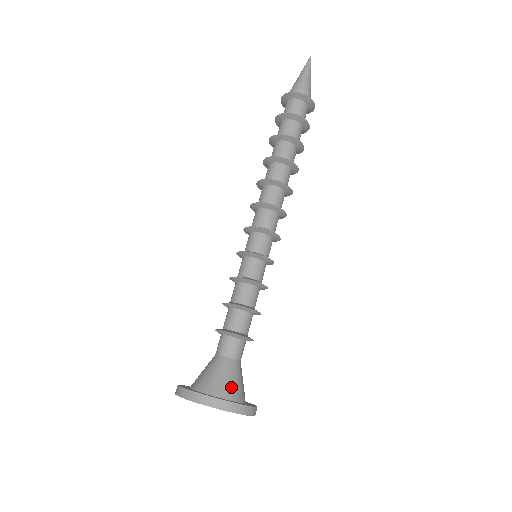
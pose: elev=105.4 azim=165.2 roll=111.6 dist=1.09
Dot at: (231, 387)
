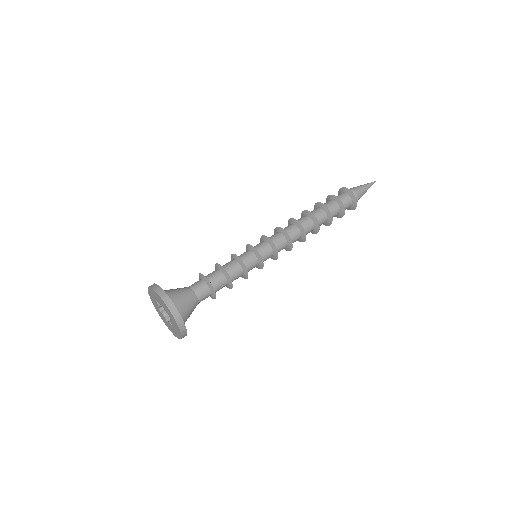
Dot at: (171, 291)
